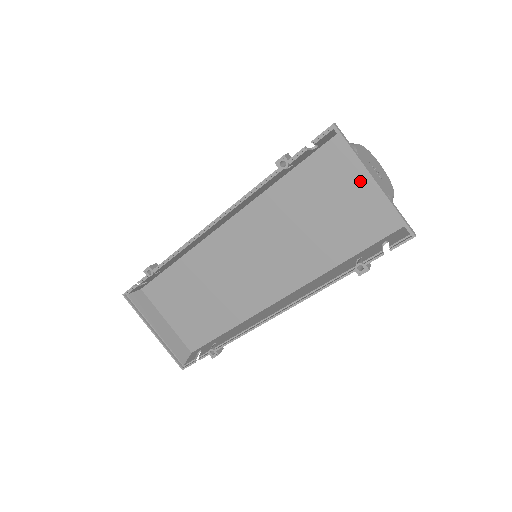
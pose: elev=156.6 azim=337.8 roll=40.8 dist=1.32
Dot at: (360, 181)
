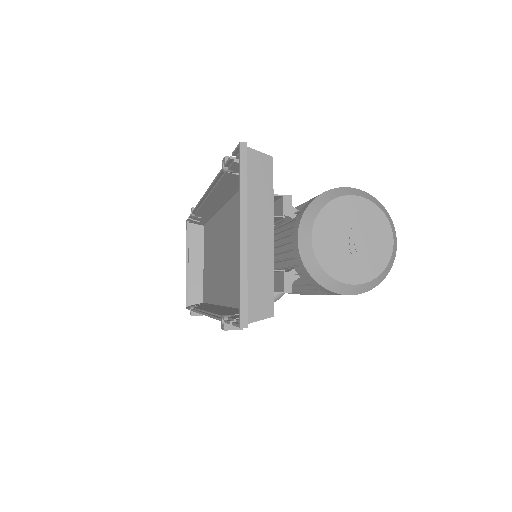
Dot at: occluded
